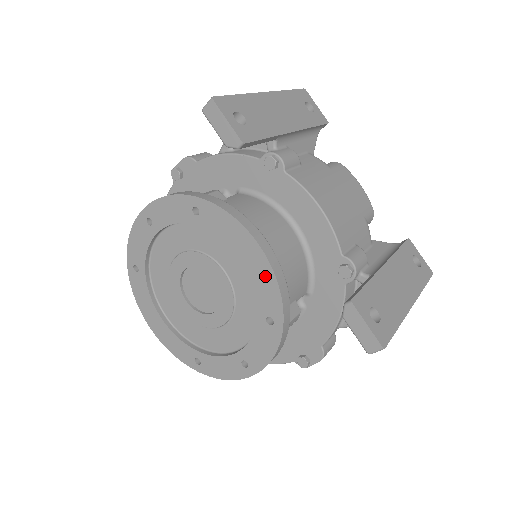
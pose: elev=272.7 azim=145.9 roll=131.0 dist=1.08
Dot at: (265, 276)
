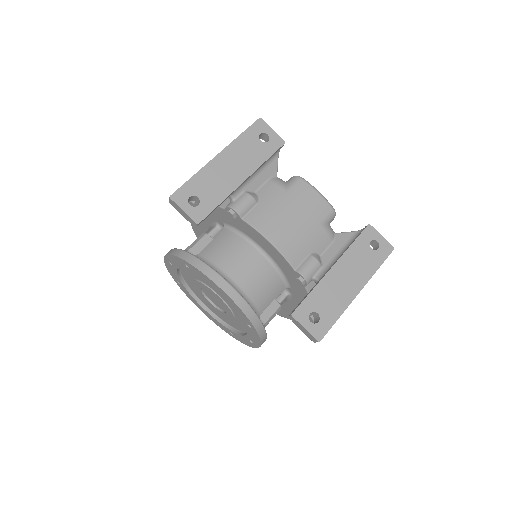
Dot at: (234, 306)
